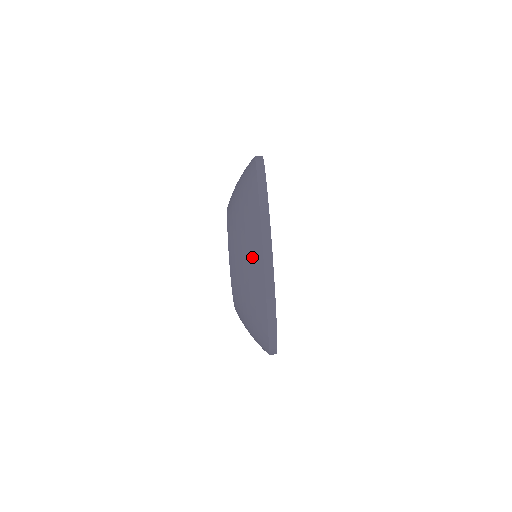
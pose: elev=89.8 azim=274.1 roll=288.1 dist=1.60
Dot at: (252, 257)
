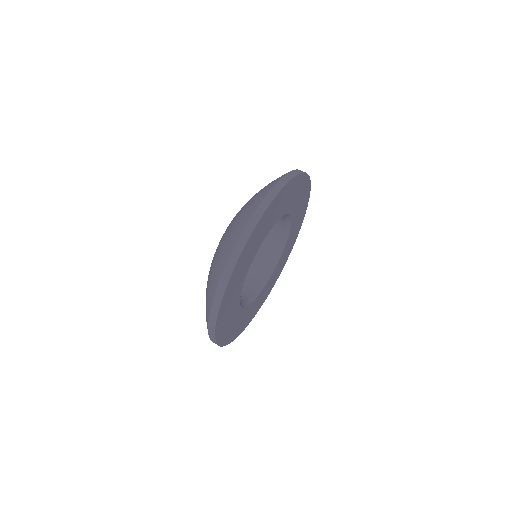
Dot at: occluded
